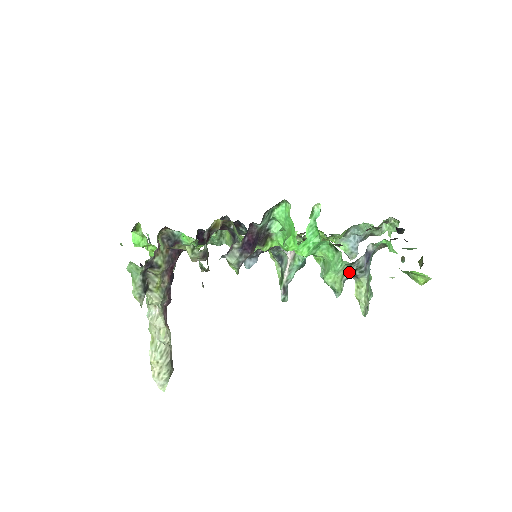
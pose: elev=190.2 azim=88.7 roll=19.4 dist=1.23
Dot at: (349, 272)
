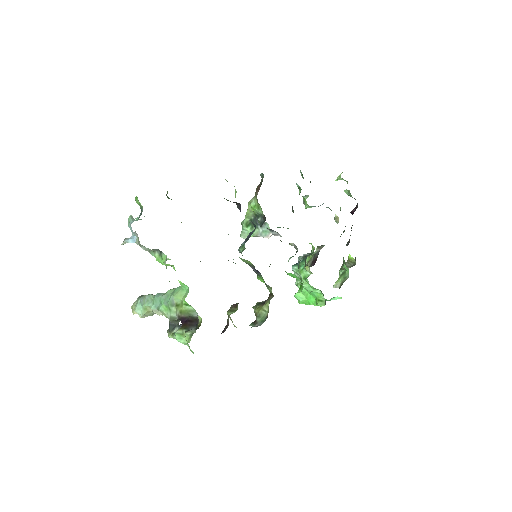
Dot at: occluded
